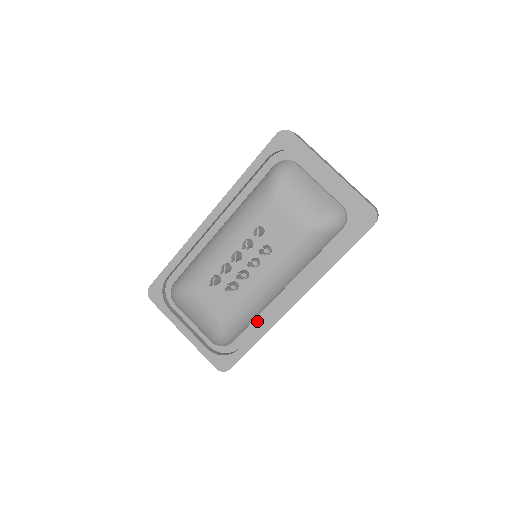
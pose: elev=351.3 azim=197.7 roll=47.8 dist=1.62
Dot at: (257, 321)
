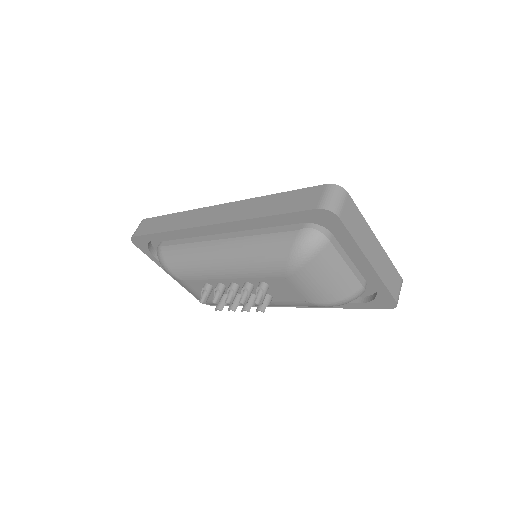
Dot at: occluded
